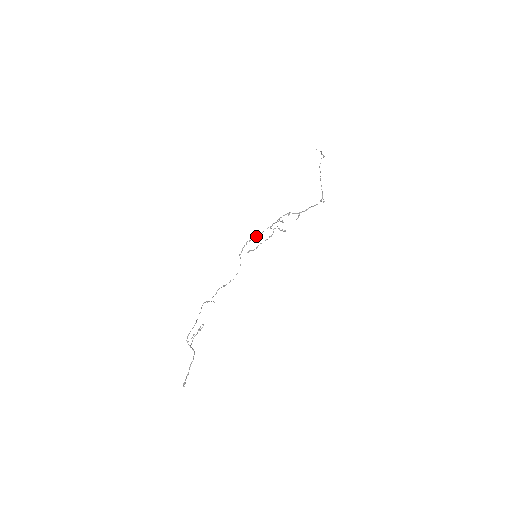
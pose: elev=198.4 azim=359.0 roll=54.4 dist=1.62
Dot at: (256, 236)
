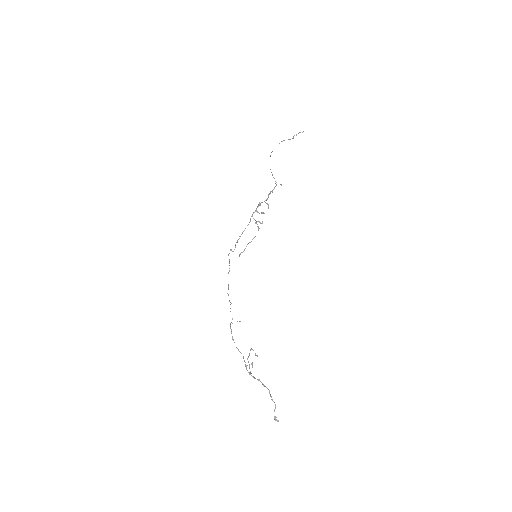
Dot at: (239, 236)
